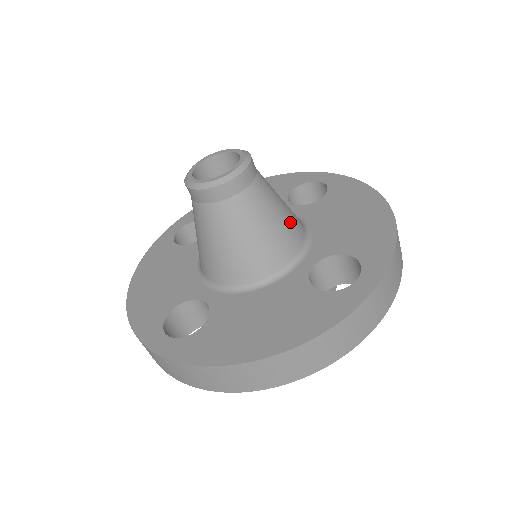
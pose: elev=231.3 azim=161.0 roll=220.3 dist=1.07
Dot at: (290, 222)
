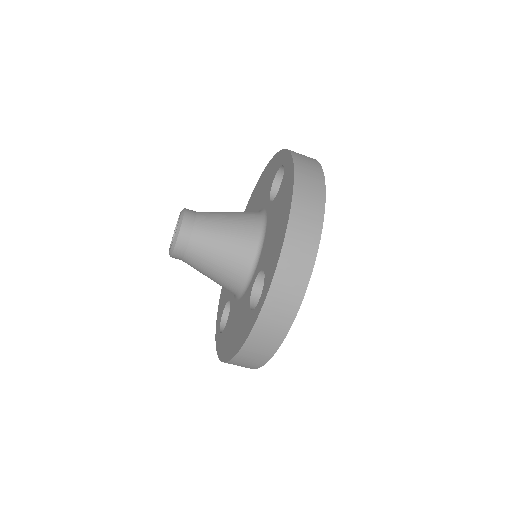
Dot at: occluded
